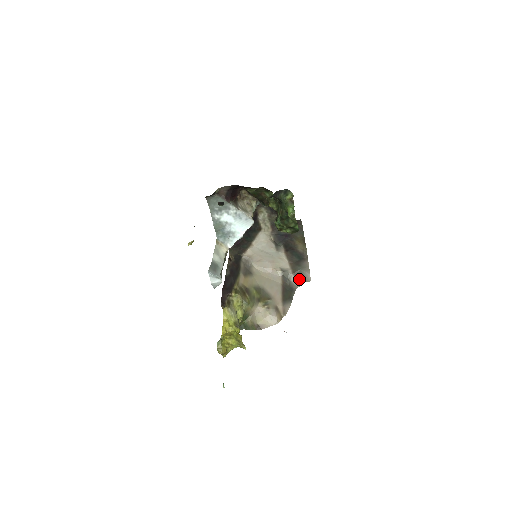
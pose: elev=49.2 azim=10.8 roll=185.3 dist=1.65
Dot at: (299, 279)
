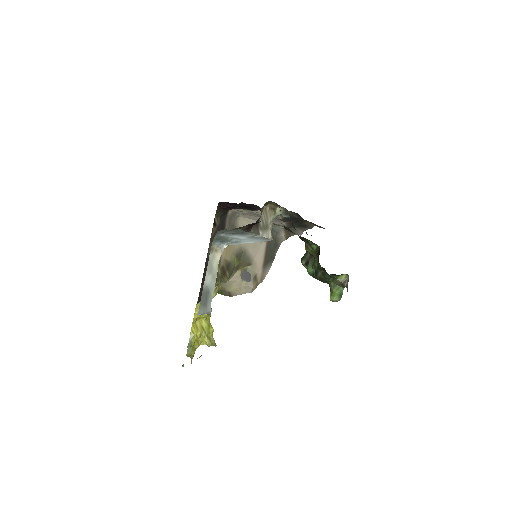
Dot at: (289, 233)
